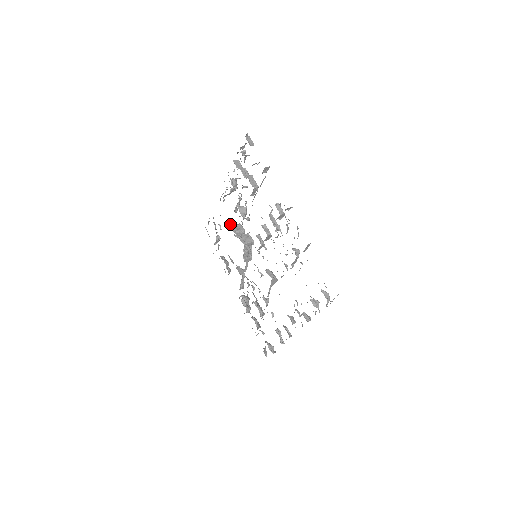
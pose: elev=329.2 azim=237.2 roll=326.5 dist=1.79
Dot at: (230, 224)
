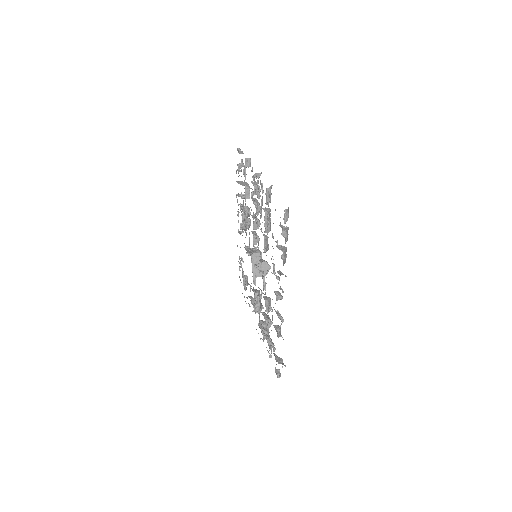
Dot at: occluded
